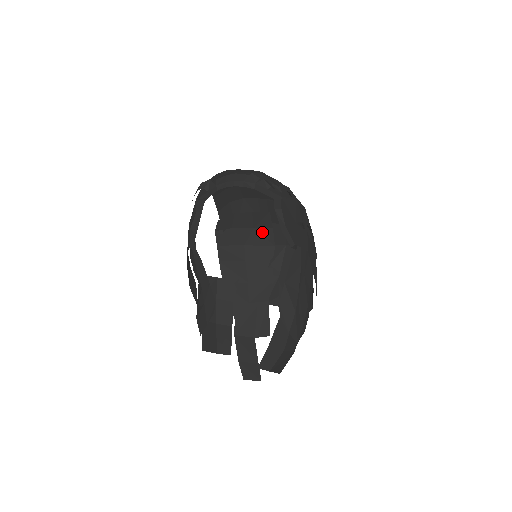
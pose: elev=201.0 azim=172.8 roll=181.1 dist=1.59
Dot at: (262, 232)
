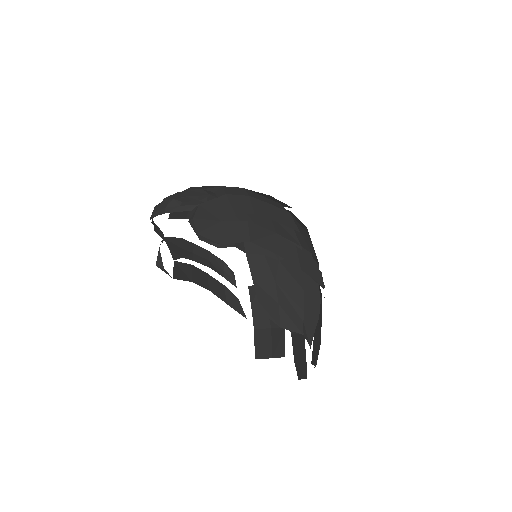
Dot at: occluded
